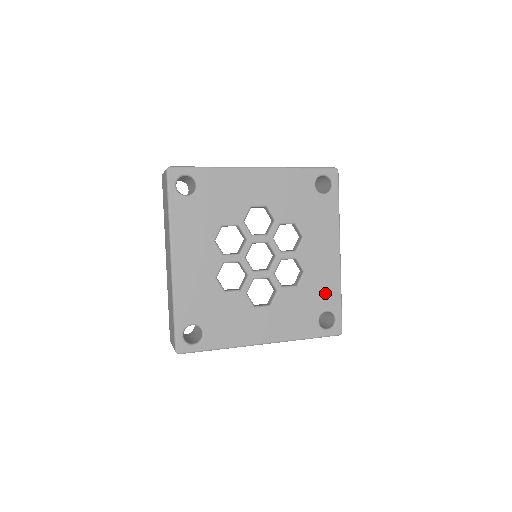
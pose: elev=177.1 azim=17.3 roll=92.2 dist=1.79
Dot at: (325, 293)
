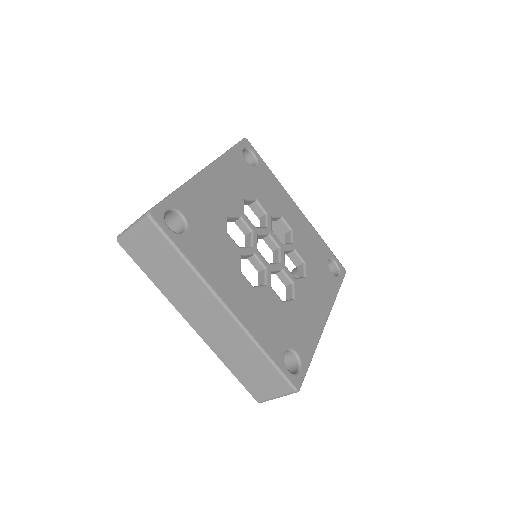
Dot at: (302, 336)
